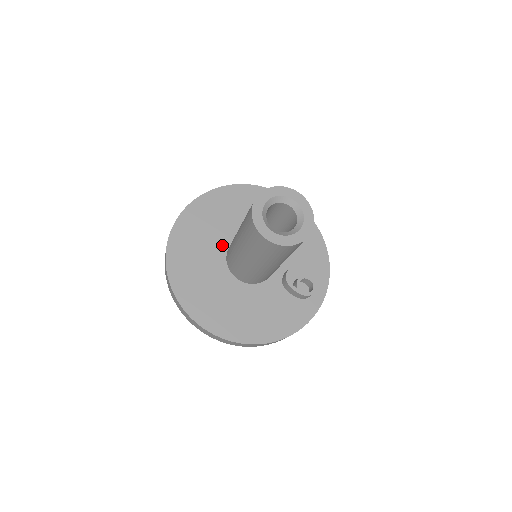
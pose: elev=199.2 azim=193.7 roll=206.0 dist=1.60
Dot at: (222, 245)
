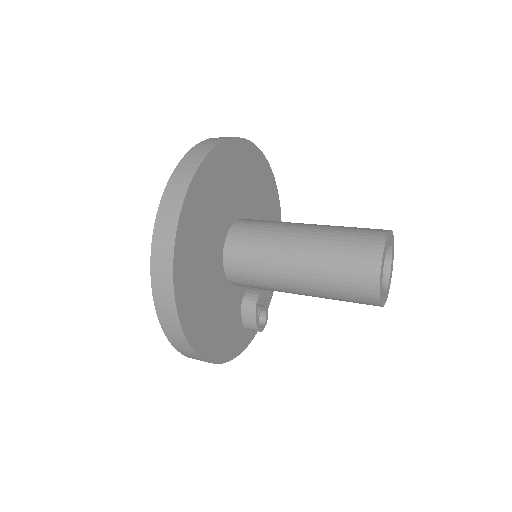
Dot at: (232, 213)
